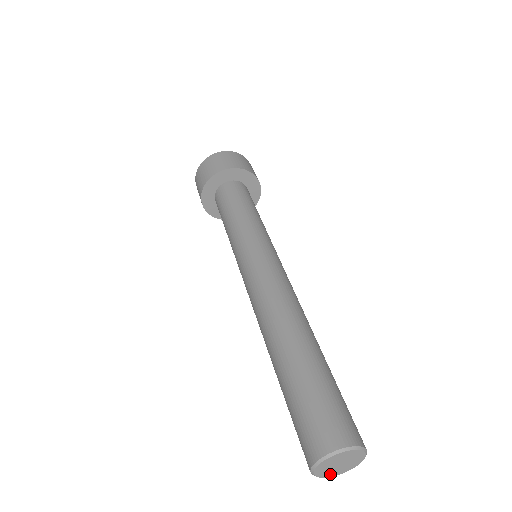
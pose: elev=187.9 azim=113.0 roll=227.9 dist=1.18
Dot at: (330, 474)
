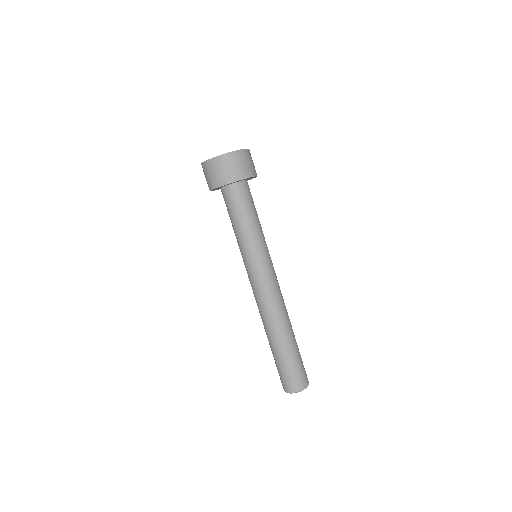
Dot at: occluded
